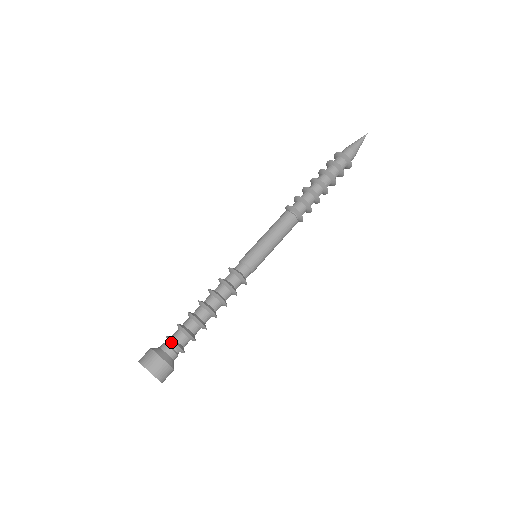
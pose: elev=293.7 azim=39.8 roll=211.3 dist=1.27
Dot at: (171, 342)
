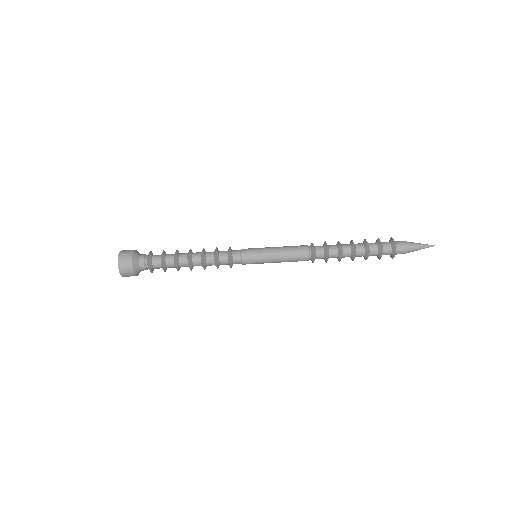
Dot at: (149, 254)
